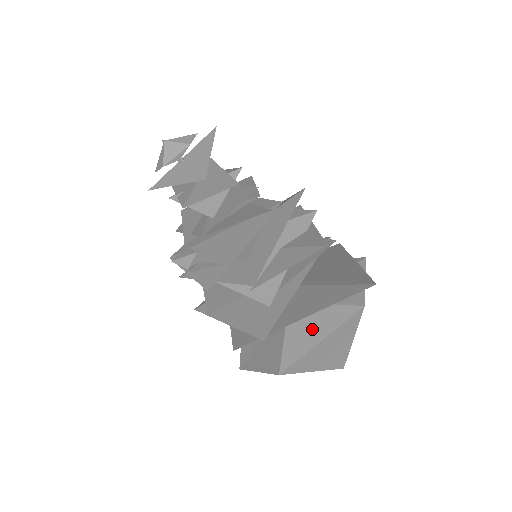
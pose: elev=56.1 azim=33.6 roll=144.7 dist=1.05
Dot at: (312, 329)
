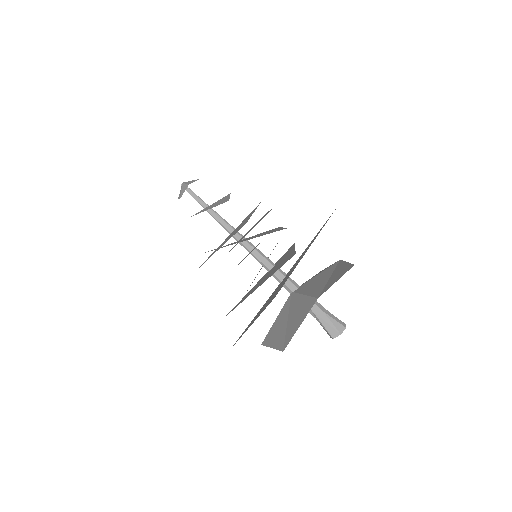
Dot at: (319, 281)
